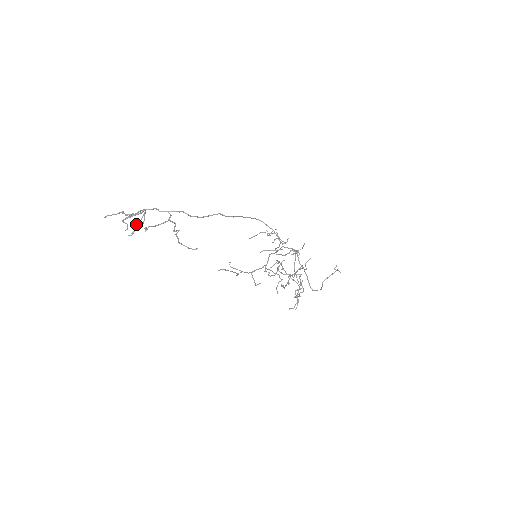
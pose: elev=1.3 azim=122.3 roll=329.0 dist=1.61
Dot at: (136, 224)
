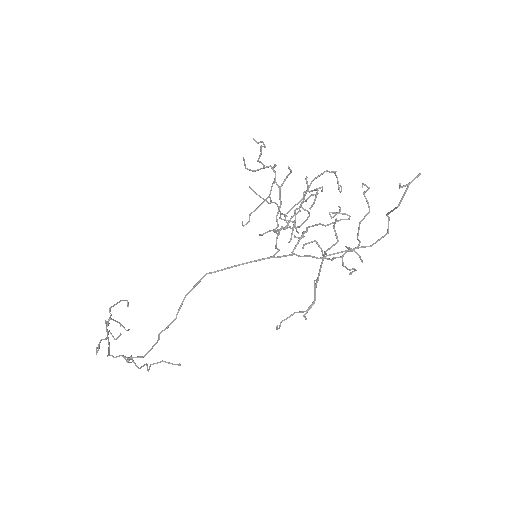
Dot at: (120, 325)
